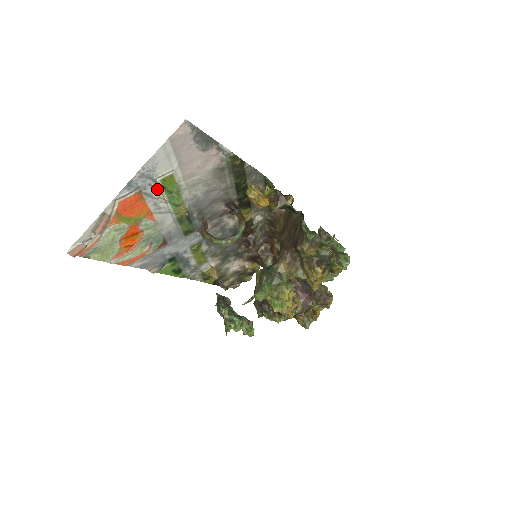
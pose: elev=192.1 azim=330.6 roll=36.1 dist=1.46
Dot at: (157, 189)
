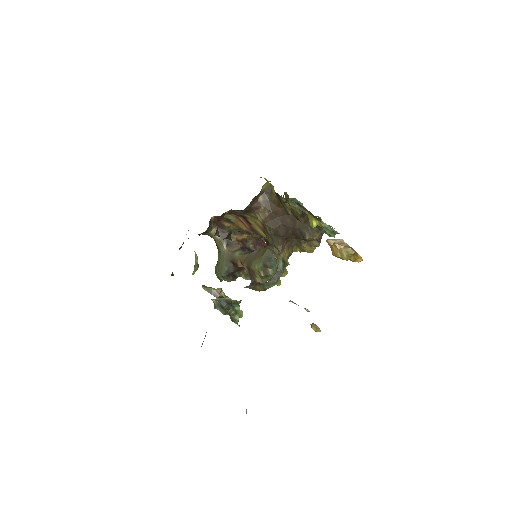
Dot at: occluded
